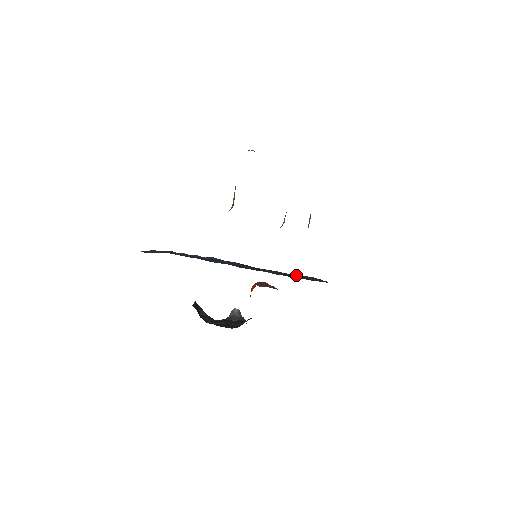
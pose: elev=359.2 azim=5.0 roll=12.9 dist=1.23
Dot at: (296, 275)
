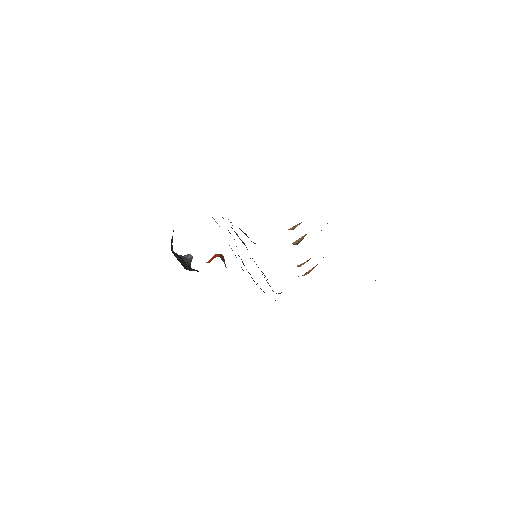
Dot at: occluded
